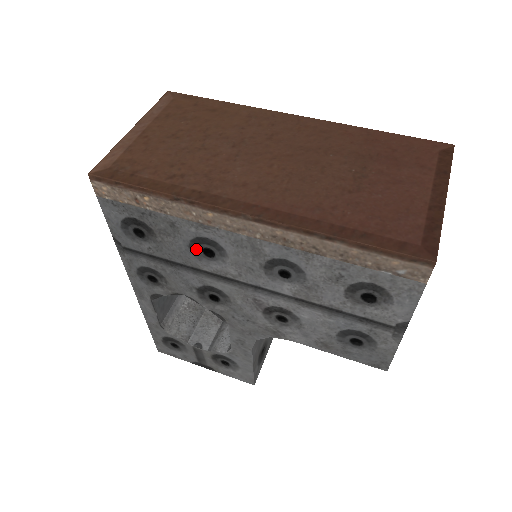
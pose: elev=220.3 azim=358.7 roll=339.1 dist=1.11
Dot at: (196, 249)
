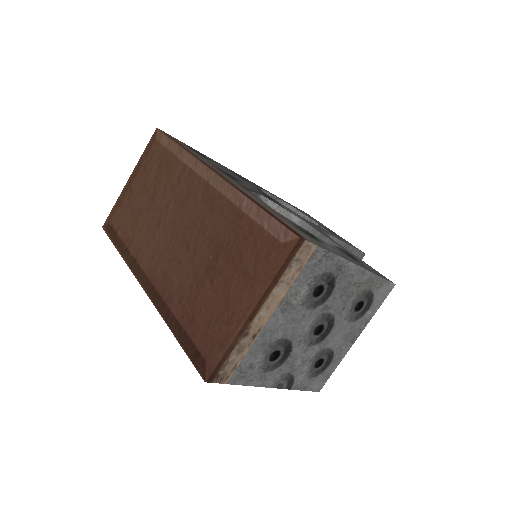
Dot at: occluded
